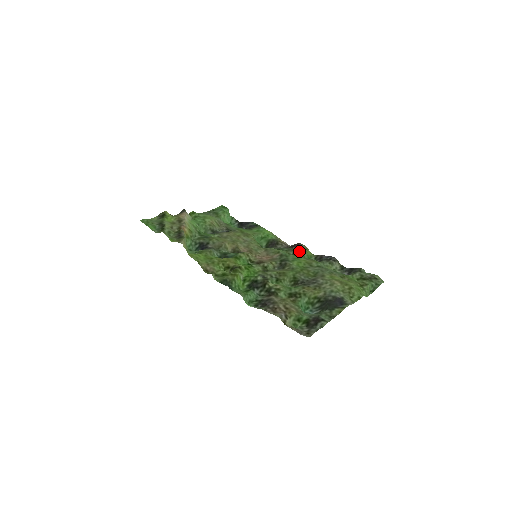
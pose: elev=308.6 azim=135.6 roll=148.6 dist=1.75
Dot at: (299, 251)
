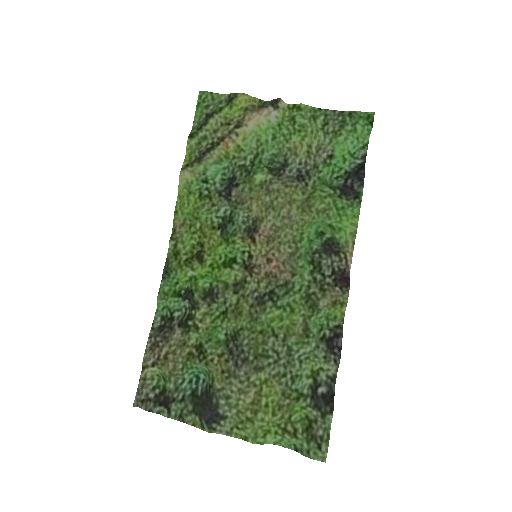
Dot at: (321, 299)
